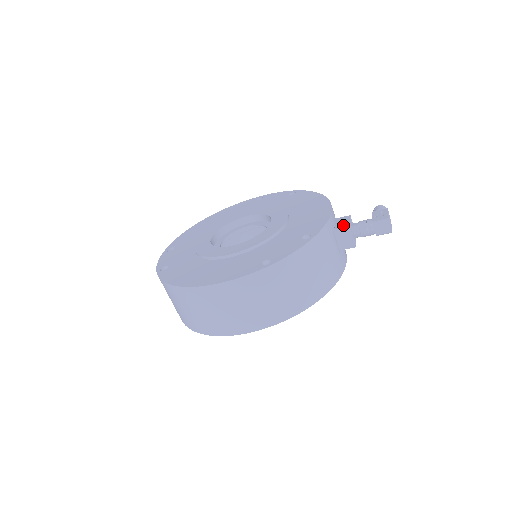
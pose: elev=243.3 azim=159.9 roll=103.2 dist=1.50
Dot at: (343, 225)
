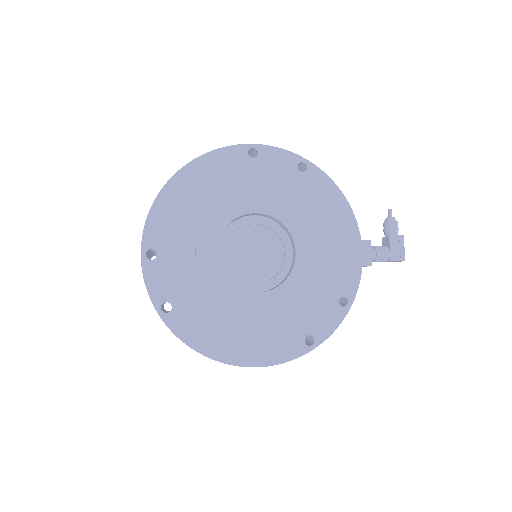
Dot at: (366, 261)
